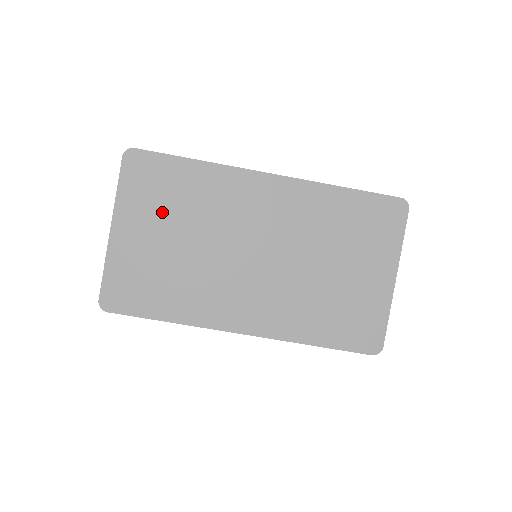
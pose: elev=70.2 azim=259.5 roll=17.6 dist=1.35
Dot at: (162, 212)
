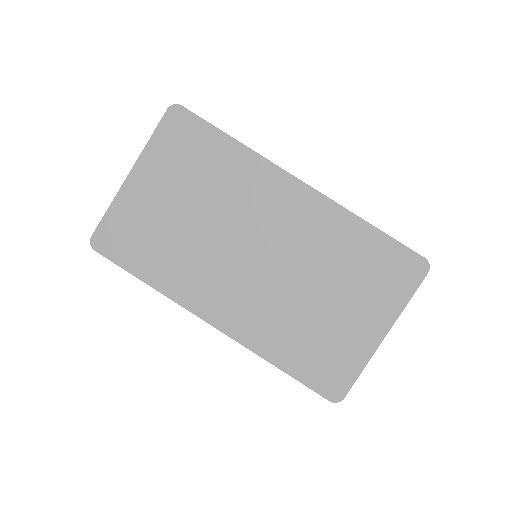
Dot at: (183, 177)
